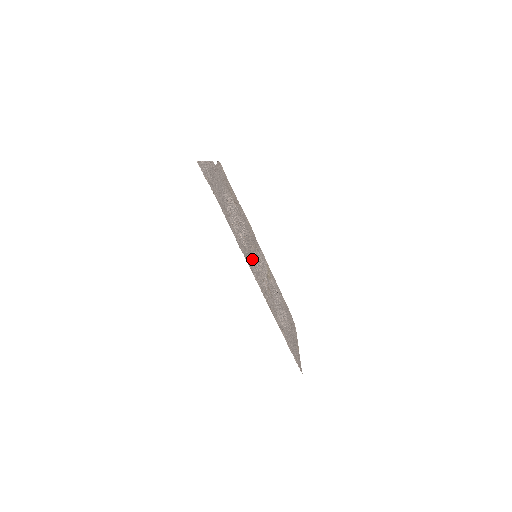
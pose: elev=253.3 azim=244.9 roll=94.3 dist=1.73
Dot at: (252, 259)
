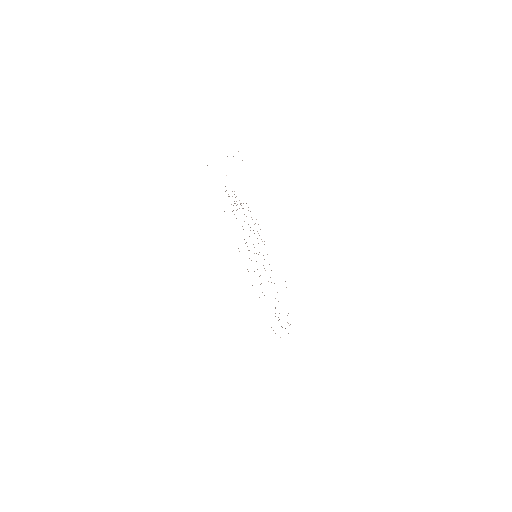
Dot at: occluded
